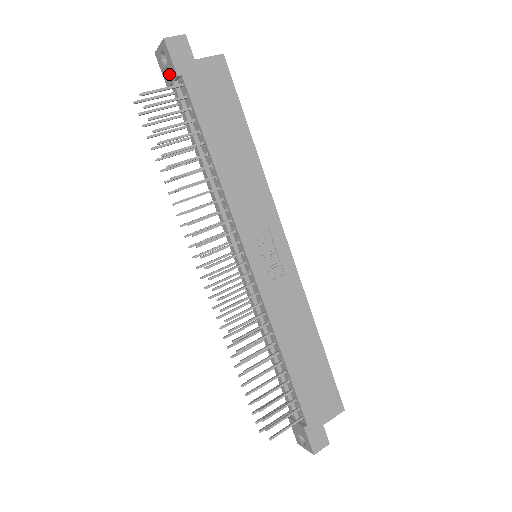
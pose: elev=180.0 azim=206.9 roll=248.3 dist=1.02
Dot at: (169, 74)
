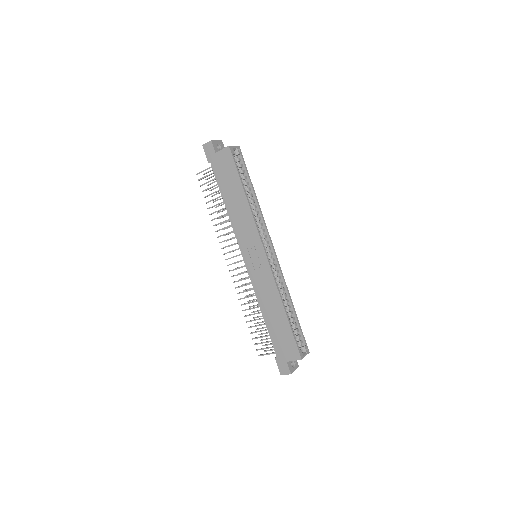
Dot at: occluded
